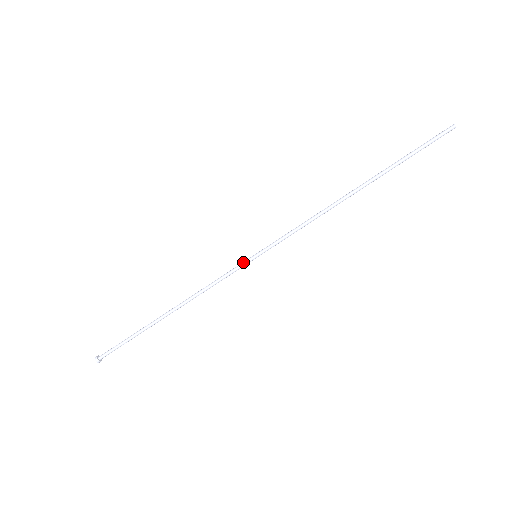
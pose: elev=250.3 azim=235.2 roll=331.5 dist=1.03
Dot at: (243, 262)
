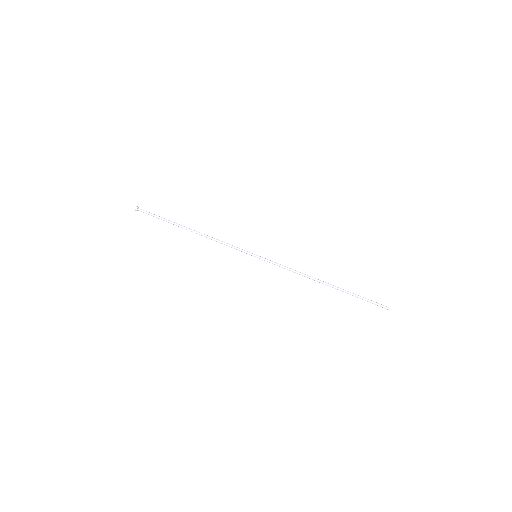
Dot at: occluded
